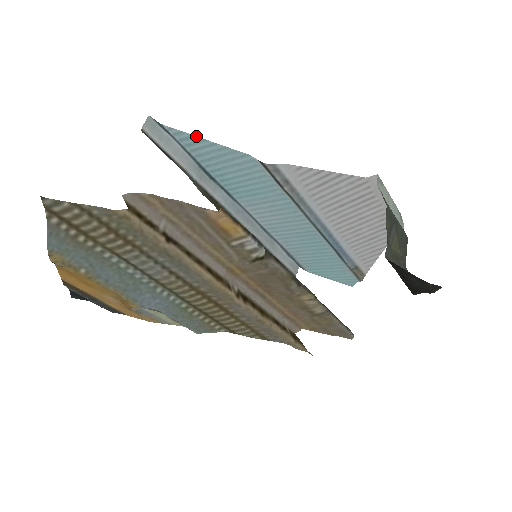
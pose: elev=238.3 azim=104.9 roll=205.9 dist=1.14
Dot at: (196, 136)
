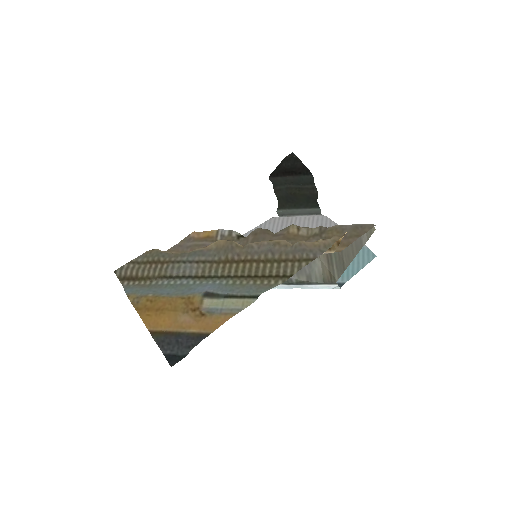
Dot at: occluded
